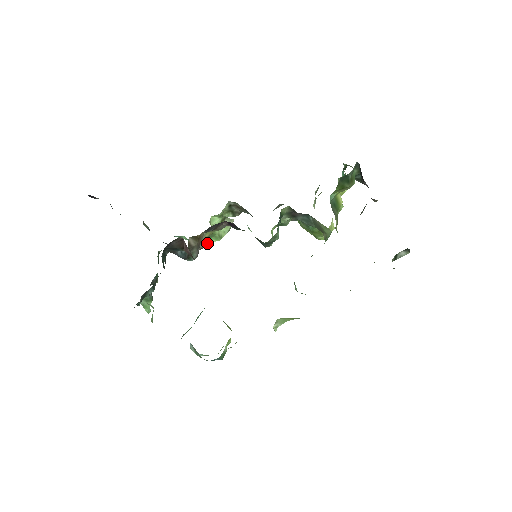
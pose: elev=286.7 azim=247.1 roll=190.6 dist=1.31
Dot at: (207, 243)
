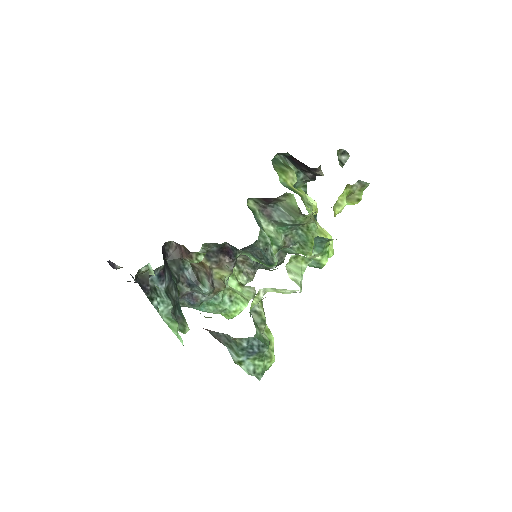
Dot at: (223, 286)
